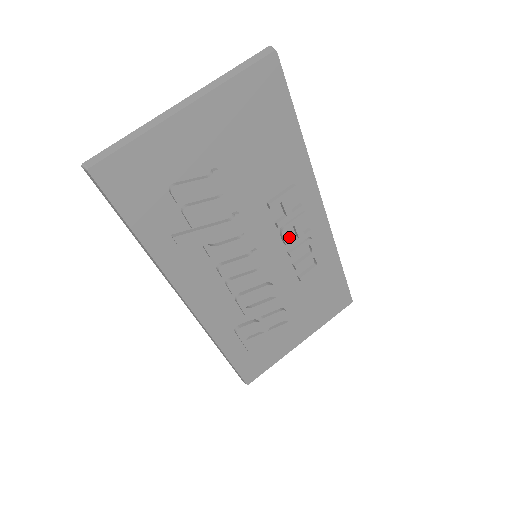
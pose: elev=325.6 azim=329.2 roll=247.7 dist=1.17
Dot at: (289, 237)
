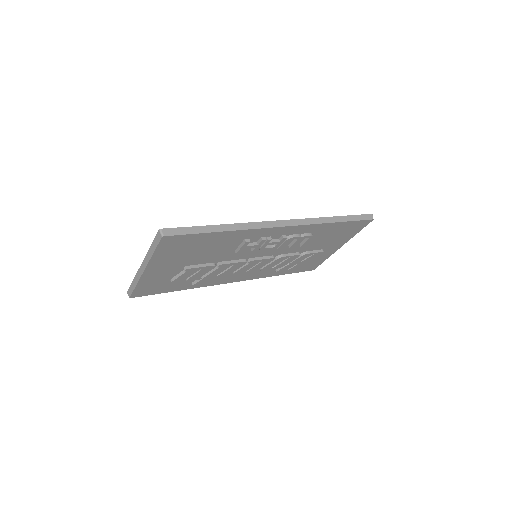
Dot at: (269, 248)
